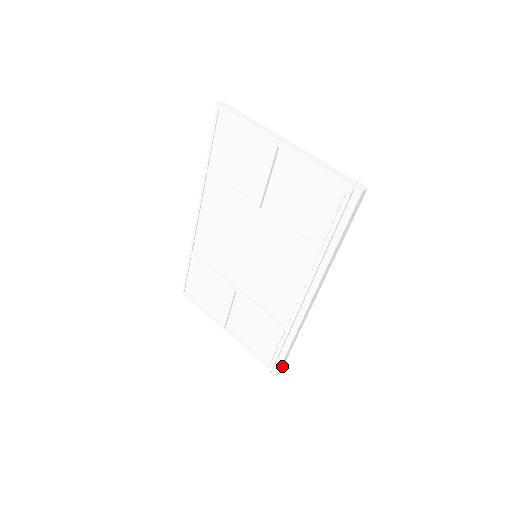
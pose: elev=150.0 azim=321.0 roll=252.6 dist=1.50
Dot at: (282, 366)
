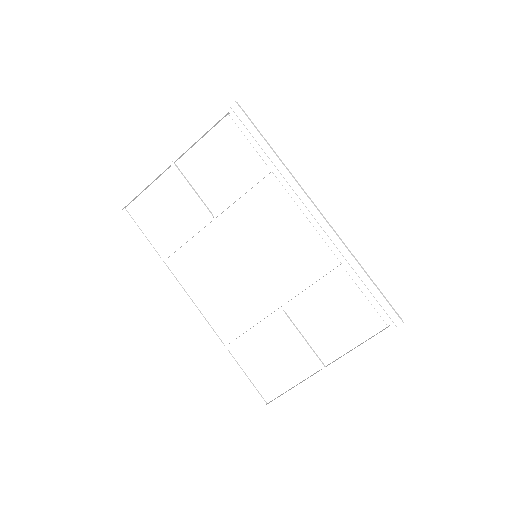
Dot at: (393, 309)
